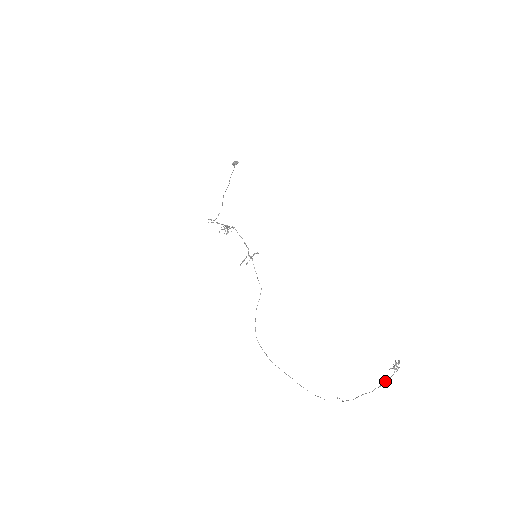
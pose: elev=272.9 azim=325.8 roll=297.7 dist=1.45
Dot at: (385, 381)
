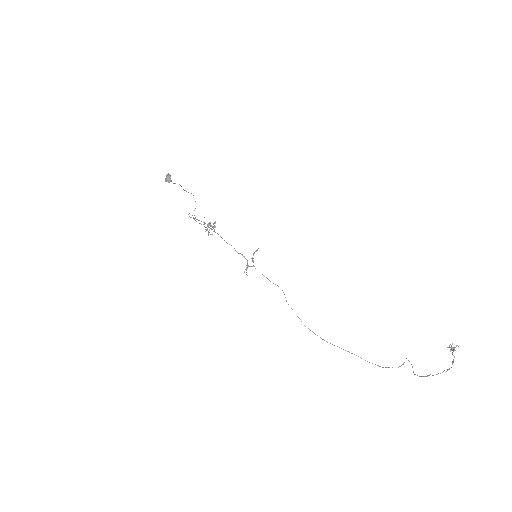
Dot at: (446, 371)
